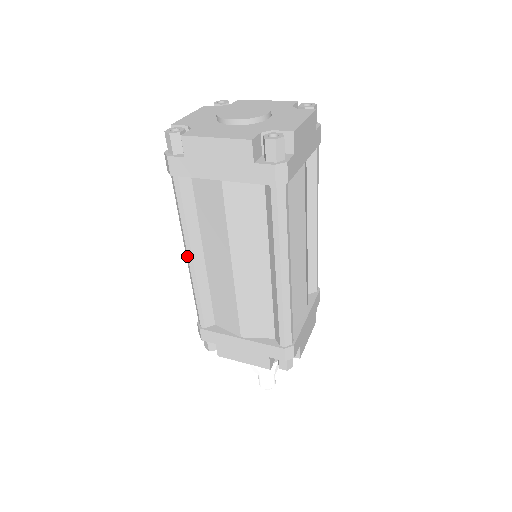
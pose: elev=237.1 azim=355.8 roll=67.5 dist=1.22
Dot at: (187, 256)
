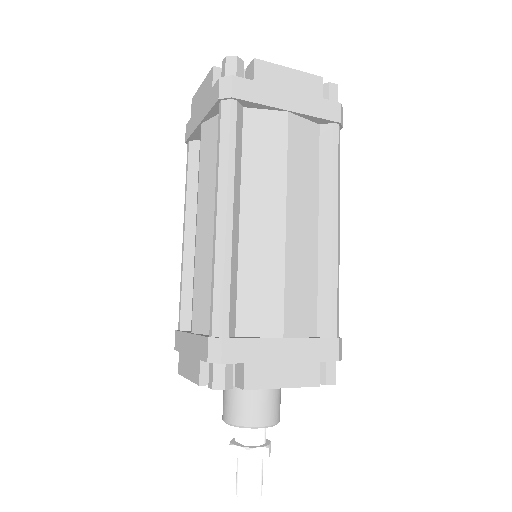
Dot at: (184, 231)
